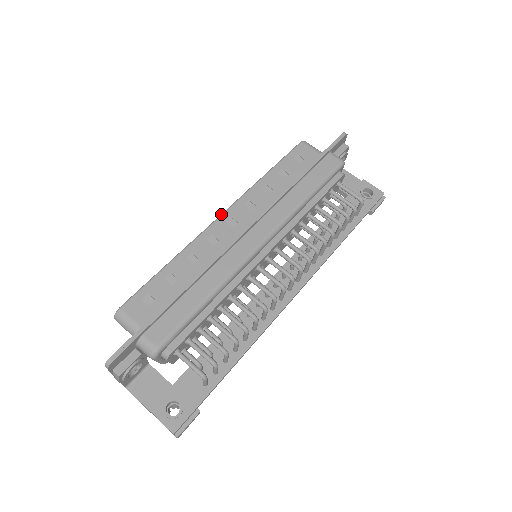
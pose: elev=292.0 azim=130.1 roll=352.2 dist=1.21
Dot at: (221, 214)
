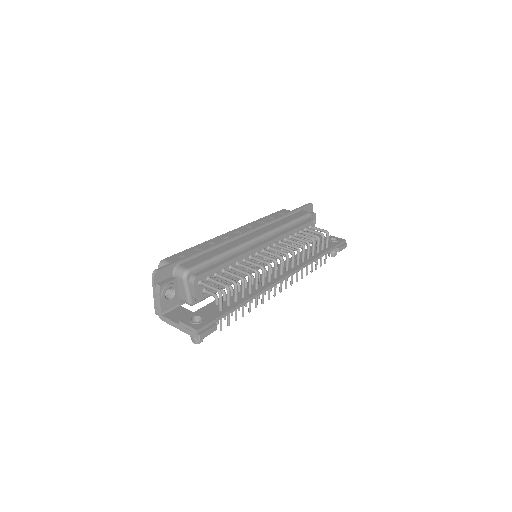
Dot at: occluded
